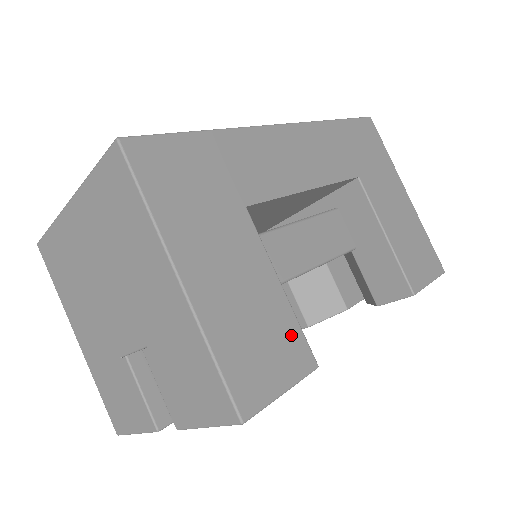
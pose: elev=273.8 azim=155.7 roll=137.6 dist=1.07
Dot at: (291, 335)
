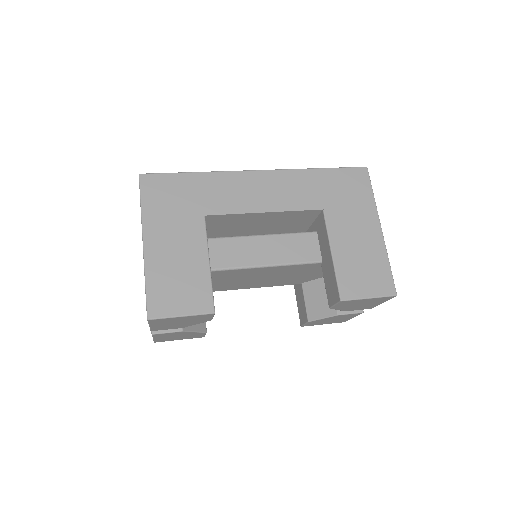
Dot at: (202, 290)
